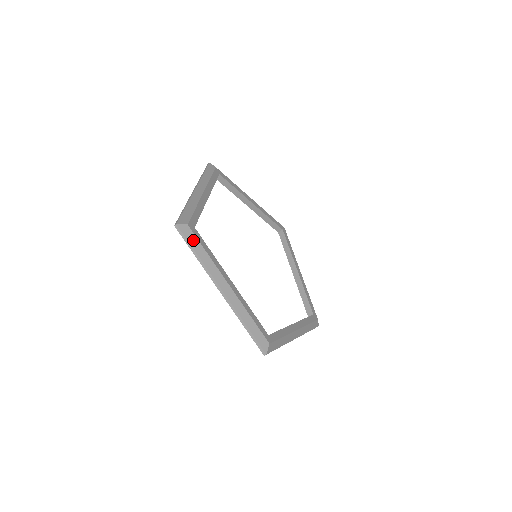
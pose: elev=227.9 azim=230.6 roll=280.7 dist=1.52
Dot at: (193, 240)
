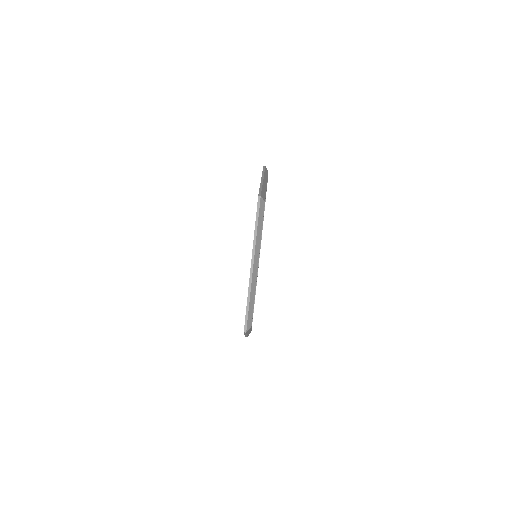
Dot at: (261, 215)
